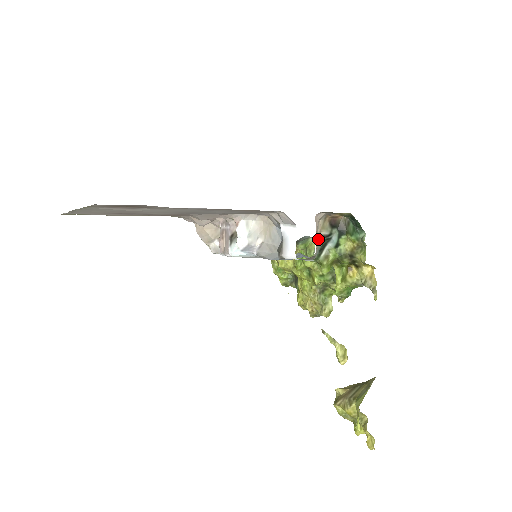
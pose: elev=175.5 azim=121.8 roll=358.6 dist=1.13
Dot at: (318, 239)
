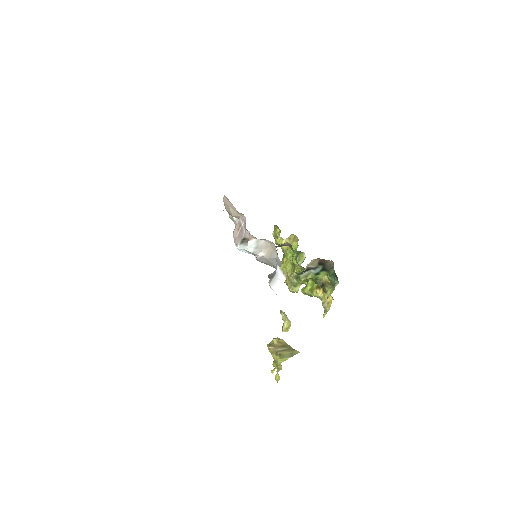
Dot at: occluded
